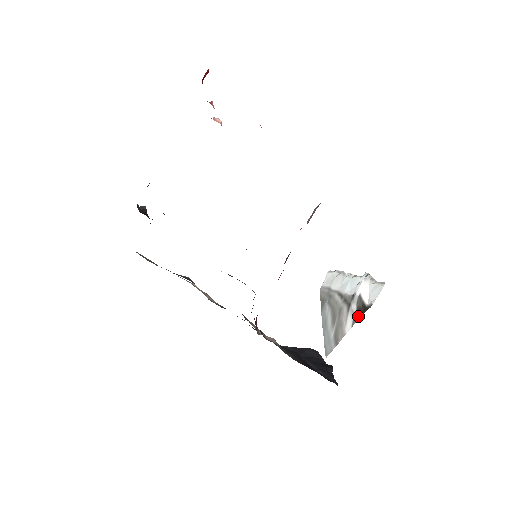
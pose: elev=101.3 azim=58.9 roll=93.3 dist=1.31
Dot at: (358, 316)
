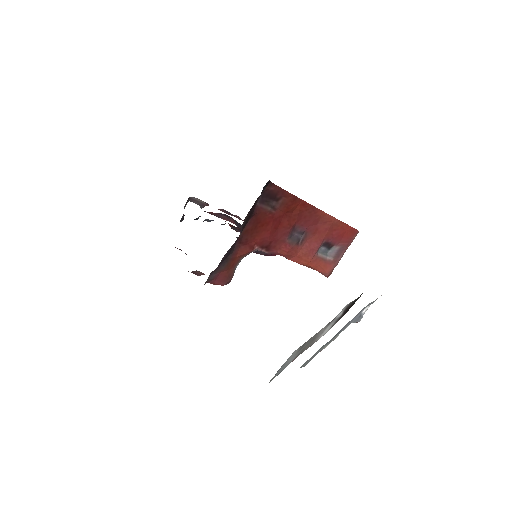
Dot at: (343, 314)
